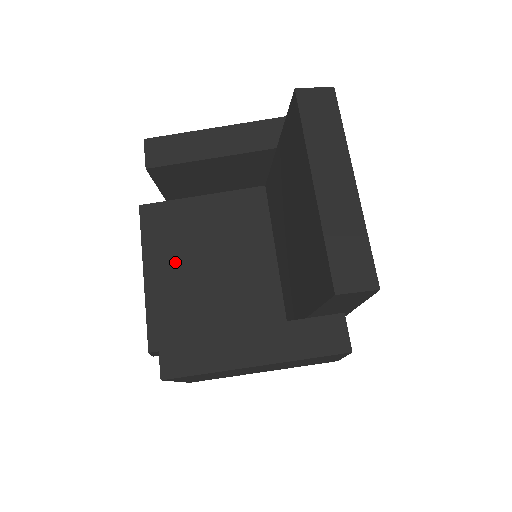
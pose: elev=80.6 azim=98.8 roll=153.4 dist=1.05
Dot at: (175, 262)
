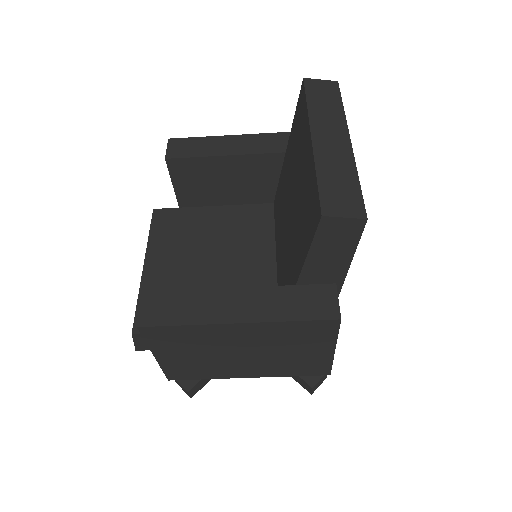
Dot at: (176, 257)
